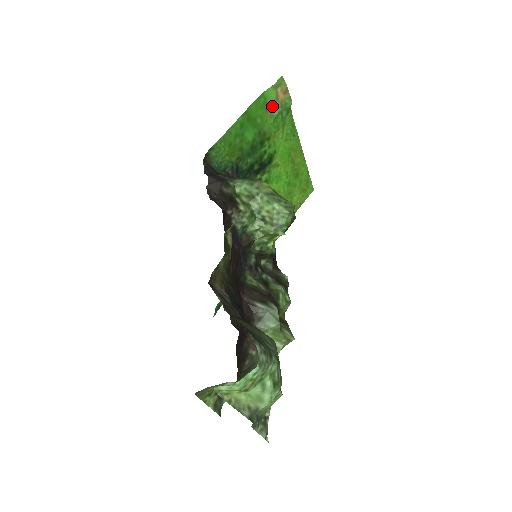
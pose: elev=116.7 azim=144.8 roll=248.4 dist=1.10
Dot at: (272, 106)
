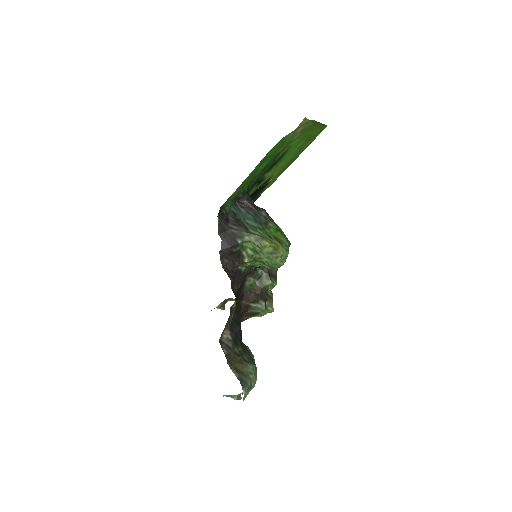
Dot at: (290, 139)
